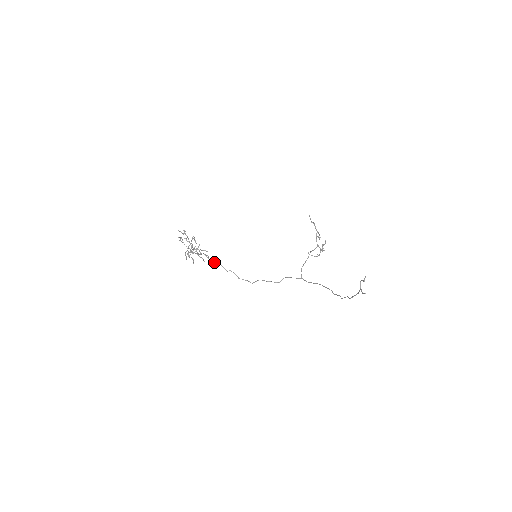
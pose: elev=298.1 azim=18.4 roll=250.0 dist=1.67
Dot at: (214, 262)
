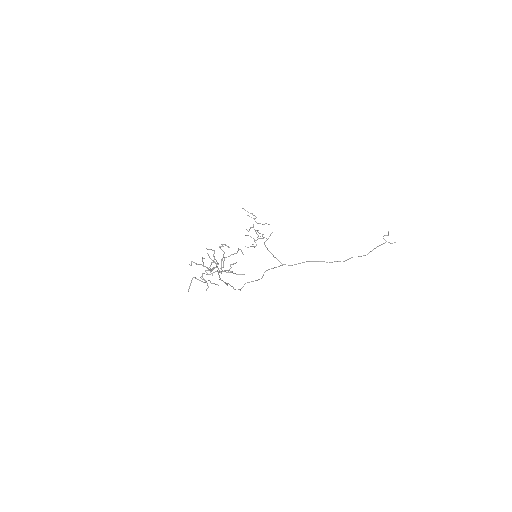
Dot at: (220, 279)
